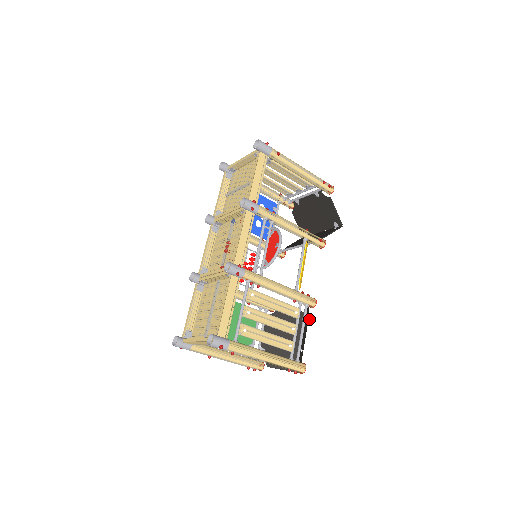
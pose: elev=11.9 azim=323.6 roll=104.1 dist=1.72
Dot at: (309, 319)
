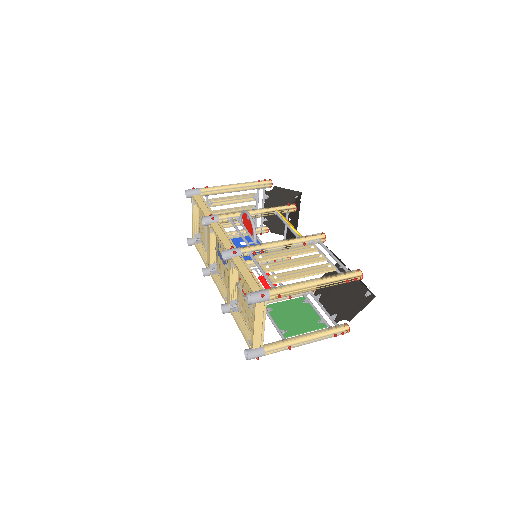
Dot at: (342, 260)
